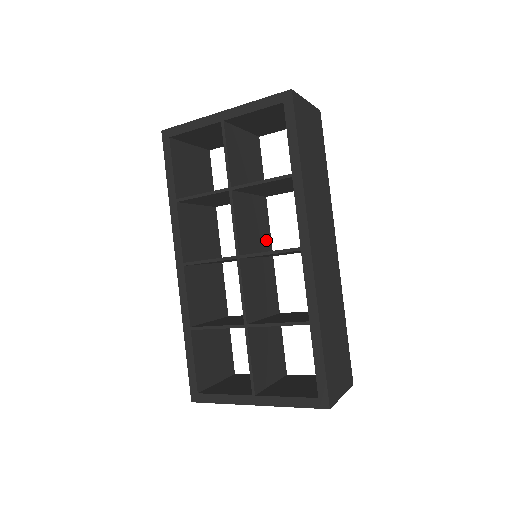
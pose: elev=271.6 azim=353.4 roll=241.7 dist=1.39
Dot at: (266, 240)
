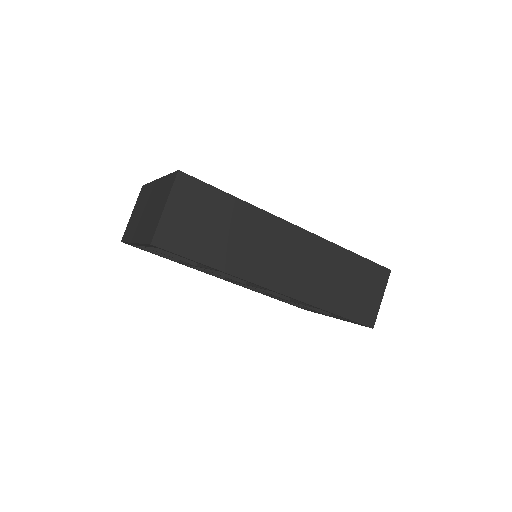
Dot at: occluded
